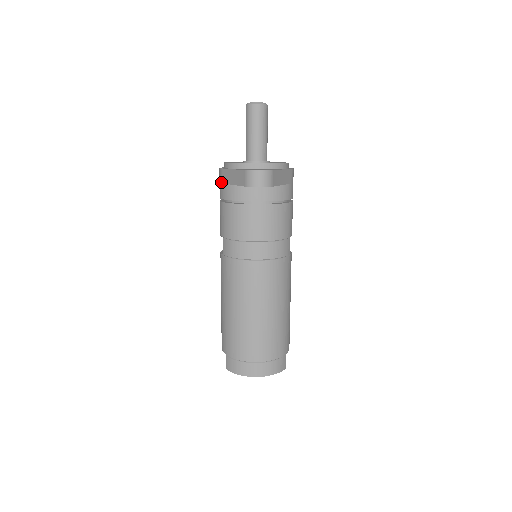
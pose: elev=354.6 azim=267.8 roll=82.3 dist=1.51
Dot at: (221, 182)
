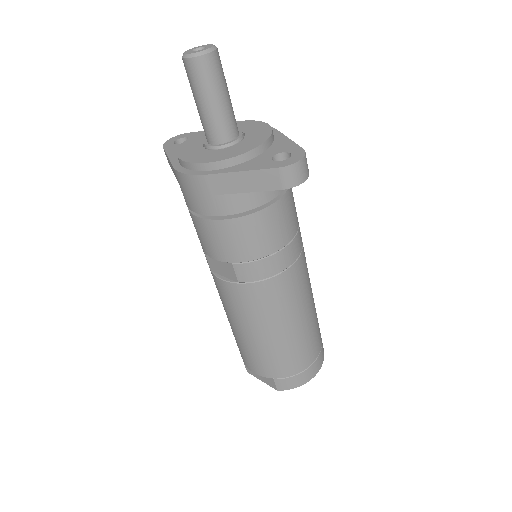
Dot at: (207, 194)
